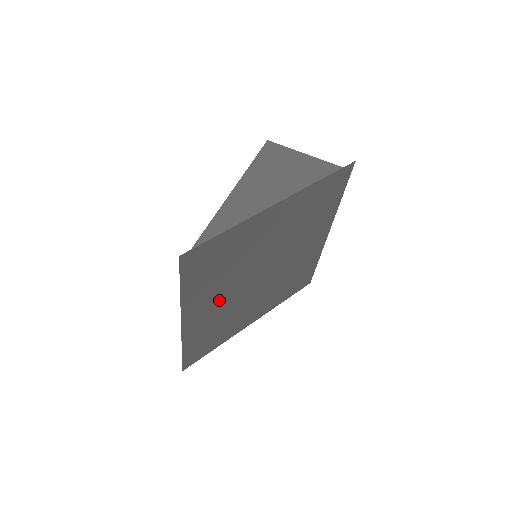
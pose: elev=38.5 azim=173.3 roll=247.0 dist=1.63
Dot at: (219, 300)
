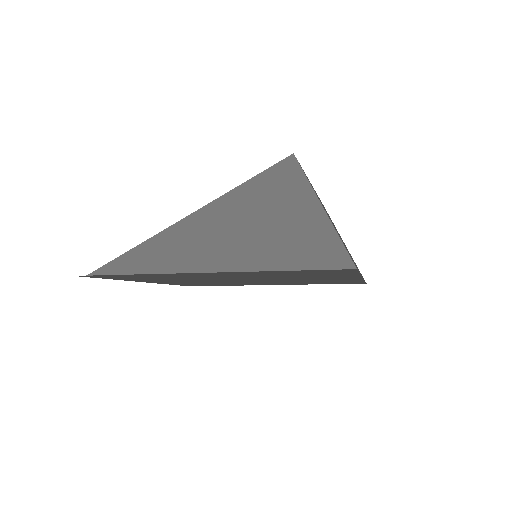
Dot at: (188, 281)
